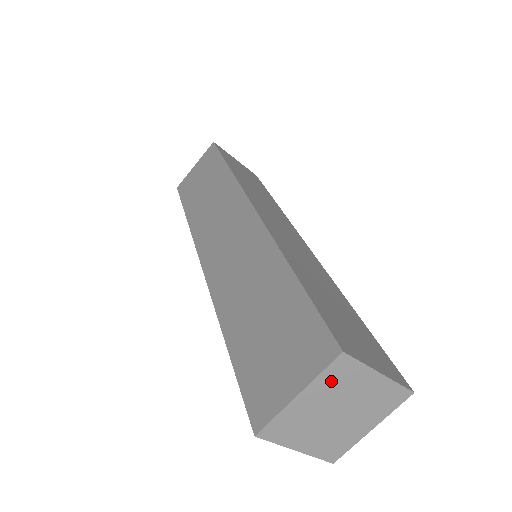
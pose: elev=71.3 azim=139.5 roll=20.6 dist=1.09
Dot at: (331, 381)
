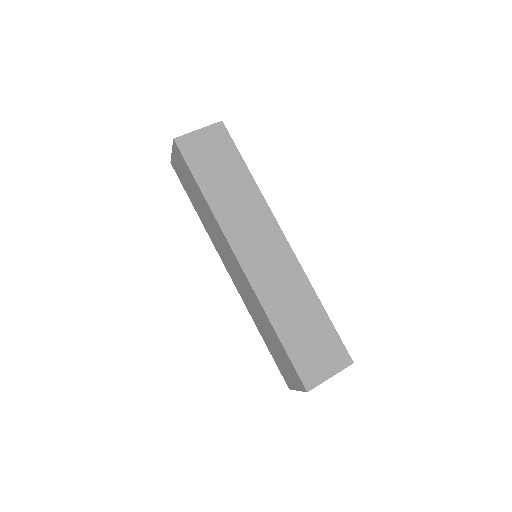
Dot at: occluded
